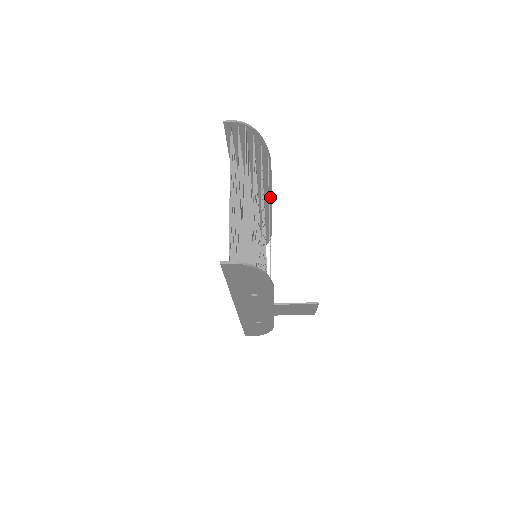
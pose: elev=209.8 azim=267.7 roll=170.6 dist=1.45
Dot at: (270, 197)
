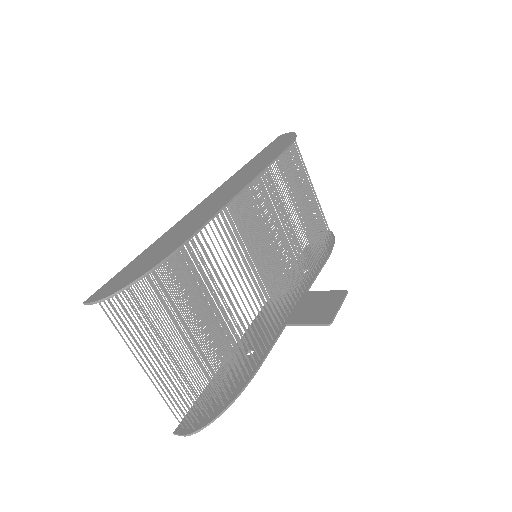
Dot at: (233, 199)
